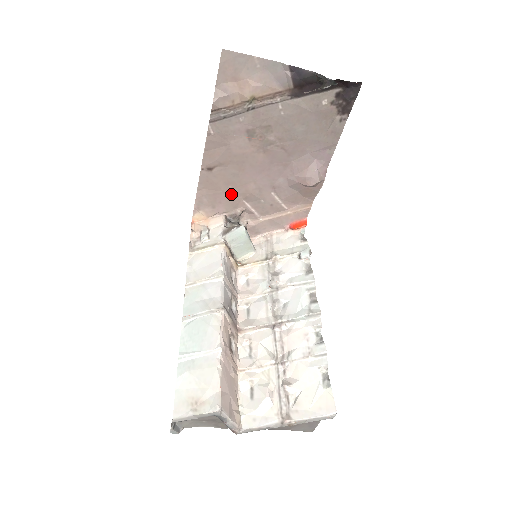
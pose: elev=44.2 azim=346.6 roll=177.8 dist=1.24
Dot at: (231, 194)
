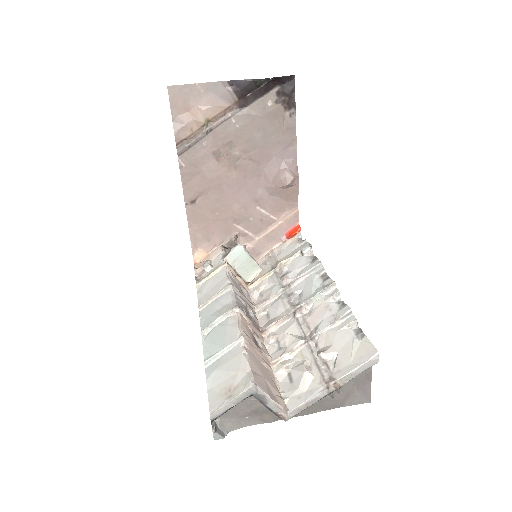
Dot at: (220, 221)
